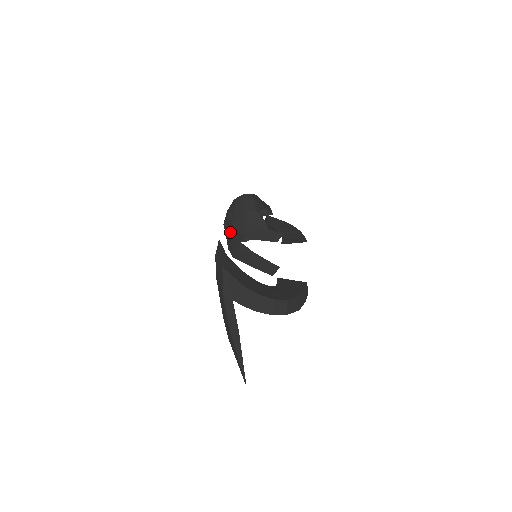
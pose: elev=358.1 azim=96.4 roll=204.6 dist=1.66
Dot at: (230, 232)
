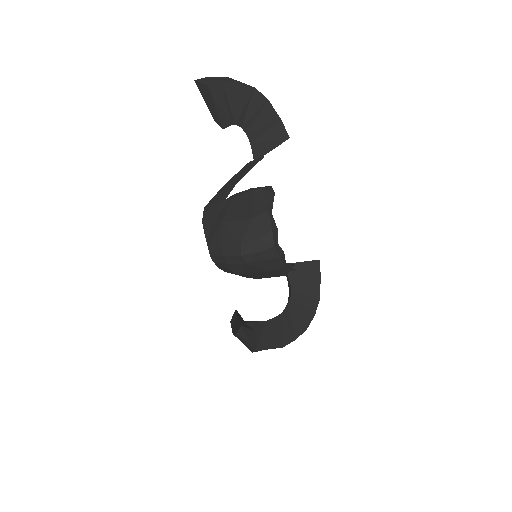
Dot at: occluded
